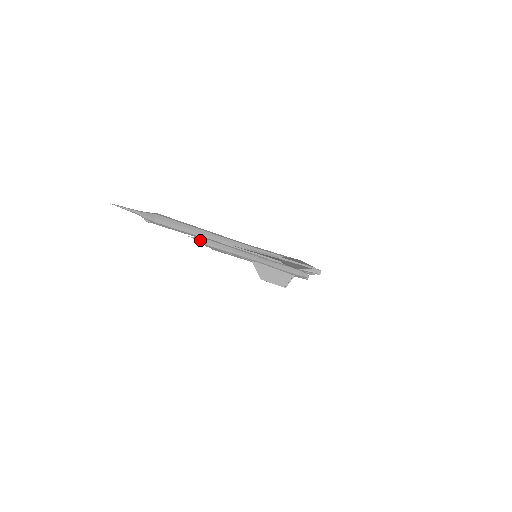
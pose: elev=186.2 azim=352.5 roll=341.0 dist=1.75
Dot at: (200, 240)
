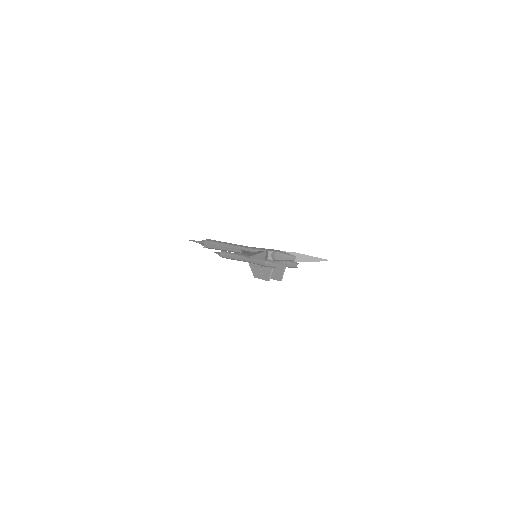
Dot at: (218, 254)
